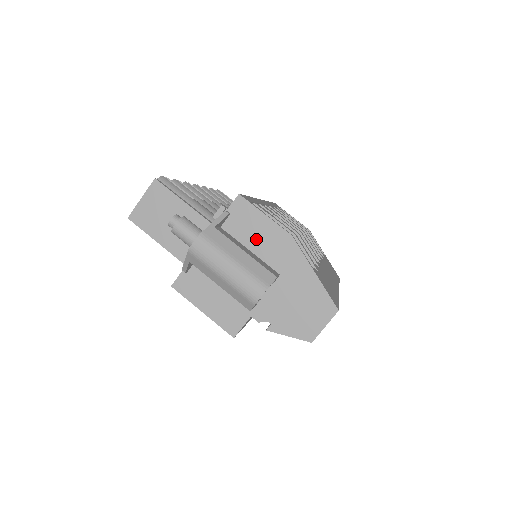
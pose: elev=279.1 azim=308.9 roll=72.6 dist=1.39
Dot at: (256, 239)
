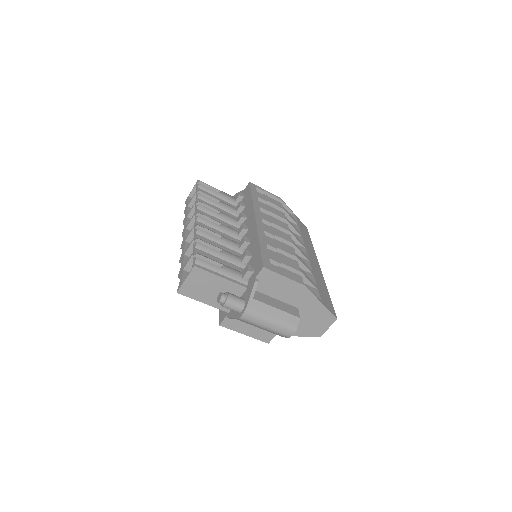
Dot at: (279, 291)
